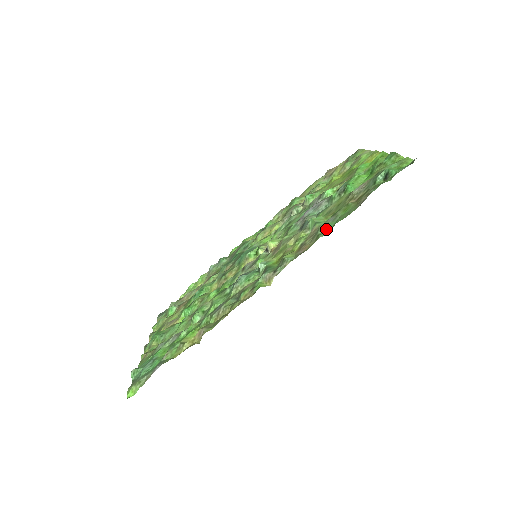
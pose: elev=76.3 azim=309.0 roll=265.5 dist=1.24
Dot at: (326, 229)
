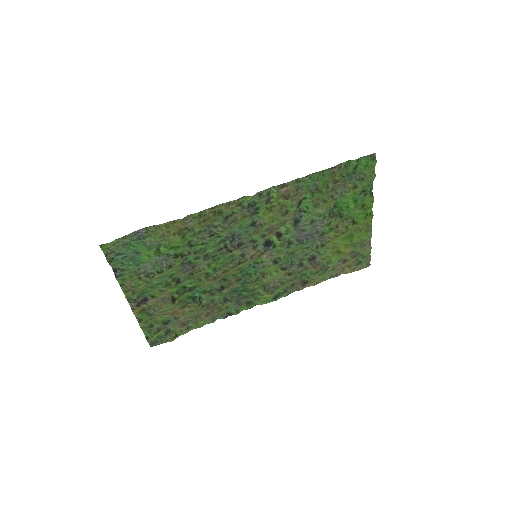
Dot at: (306, 181)
